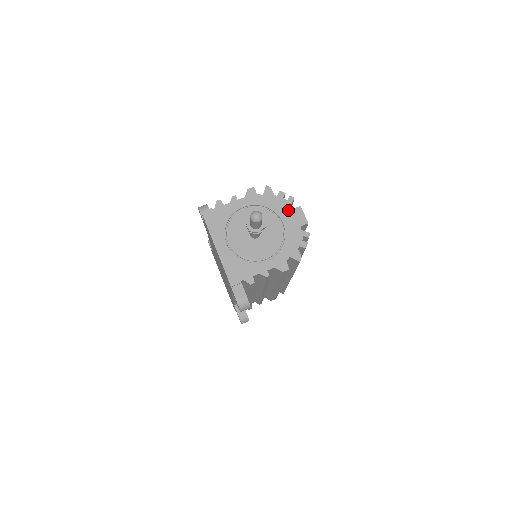
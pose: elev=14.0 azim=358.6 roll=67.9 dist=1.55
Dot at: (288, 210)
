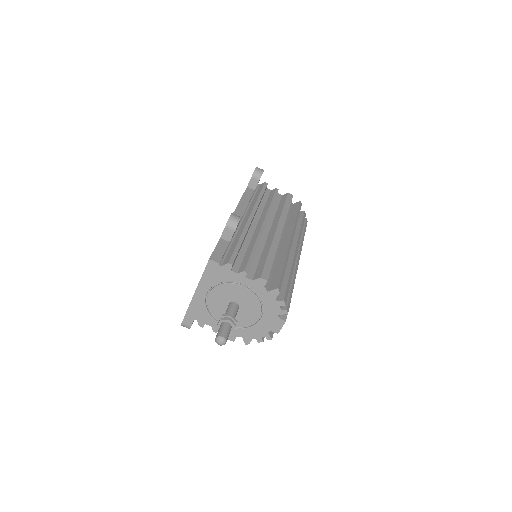
Dot at: (274, 316)
